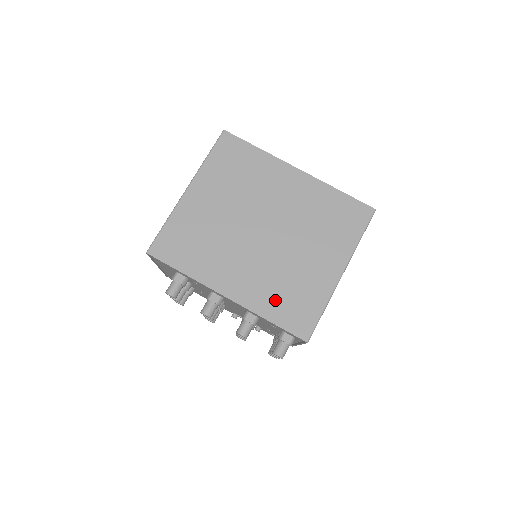
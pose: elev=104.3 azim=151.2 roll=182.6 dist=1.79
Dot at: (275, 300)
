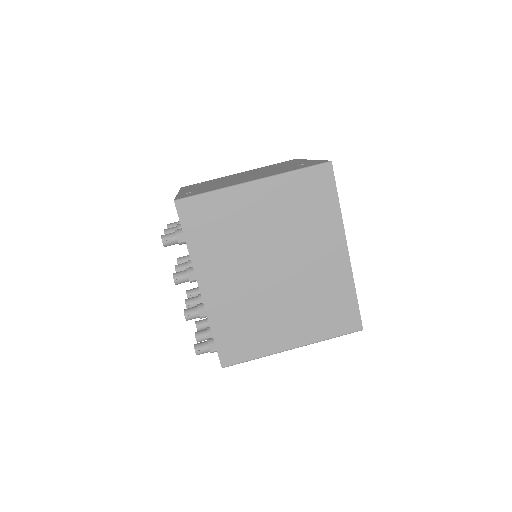
Dot at: (230, 323)
